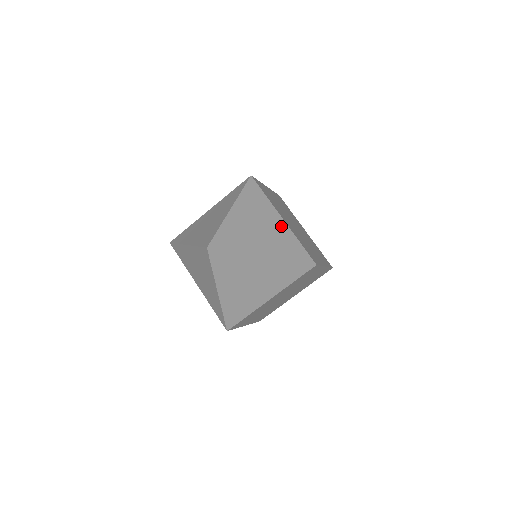
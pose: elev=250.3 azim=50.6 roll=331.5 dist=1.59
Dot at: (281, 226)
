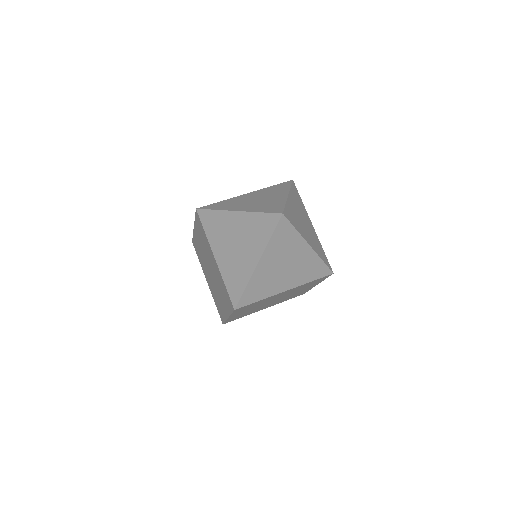
Dot at: (313, 230)
